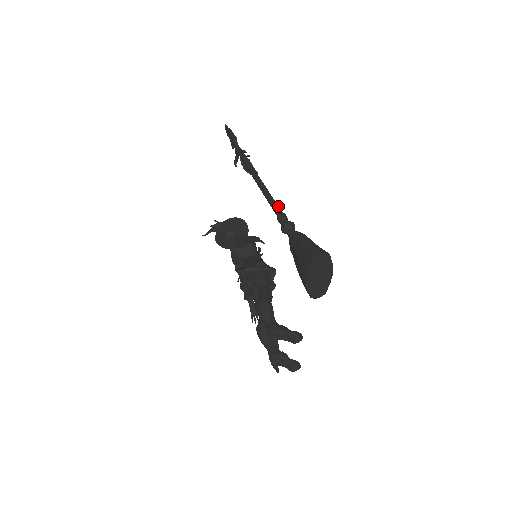
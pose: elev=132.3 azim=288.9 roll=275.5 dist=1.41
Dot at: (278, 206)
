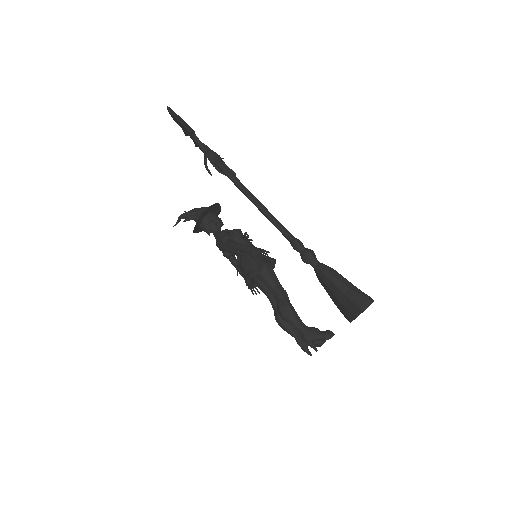
Dot at: (286, 229)
